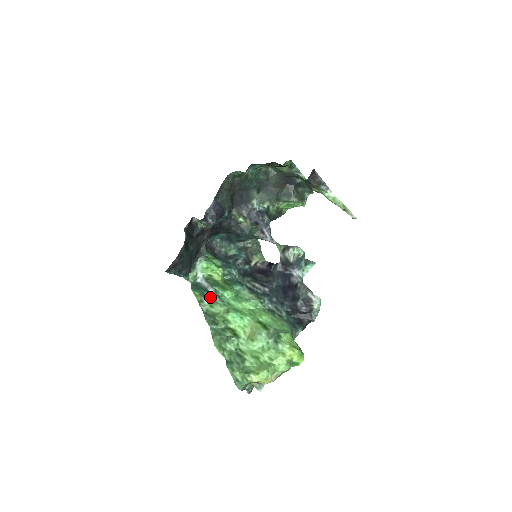
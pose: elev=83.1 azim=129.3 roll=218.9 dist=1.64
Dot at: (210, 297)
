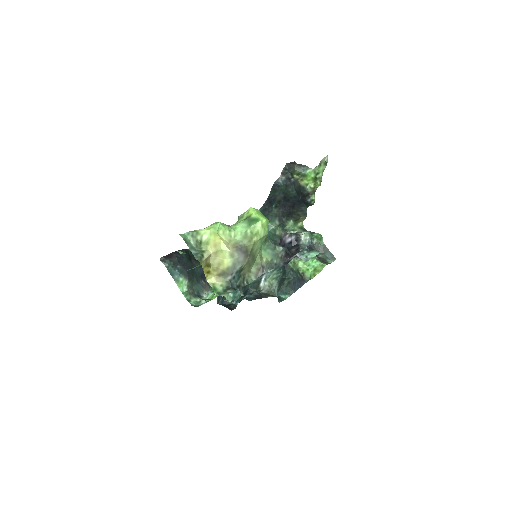
Dot at: occluded
